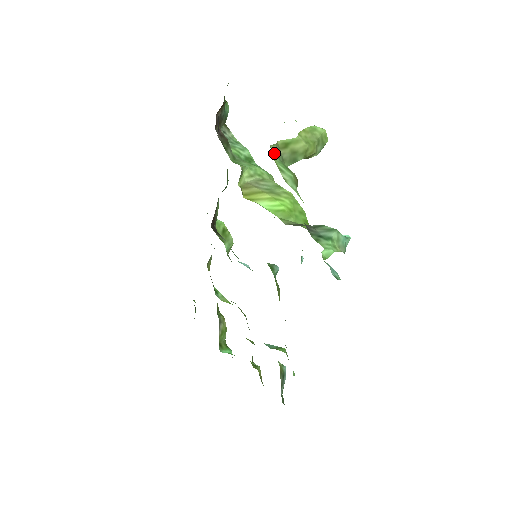
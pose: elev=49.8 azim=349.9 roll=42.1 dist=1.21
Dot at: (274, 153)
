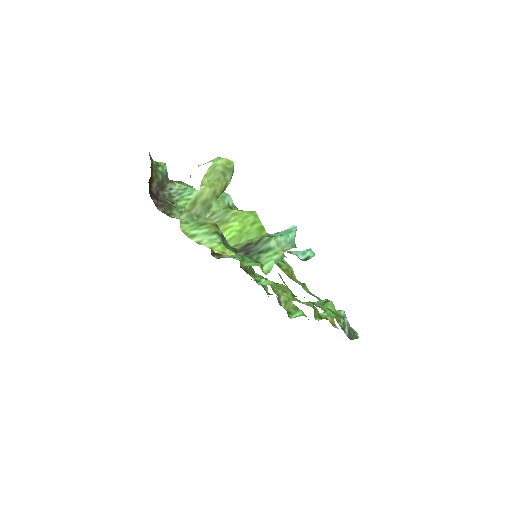
Dot at: (185, 220)
